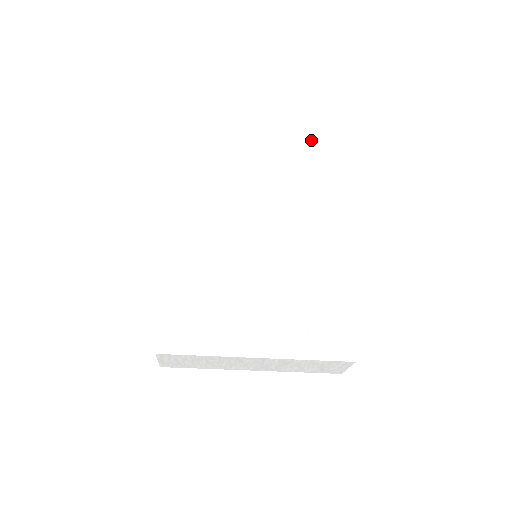
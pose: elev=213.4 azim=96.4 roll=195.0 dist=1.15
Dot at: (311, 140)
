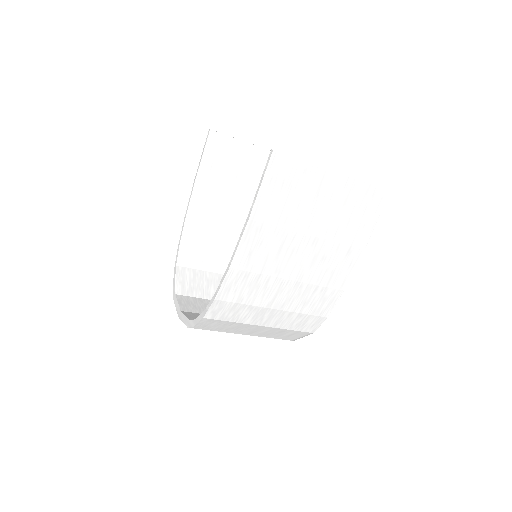
Dot at: (330, 244)
